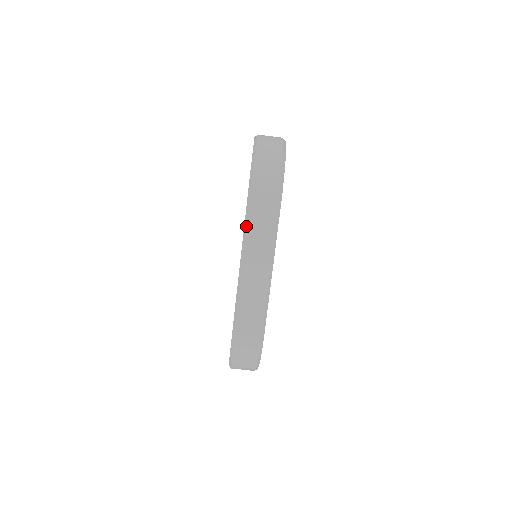
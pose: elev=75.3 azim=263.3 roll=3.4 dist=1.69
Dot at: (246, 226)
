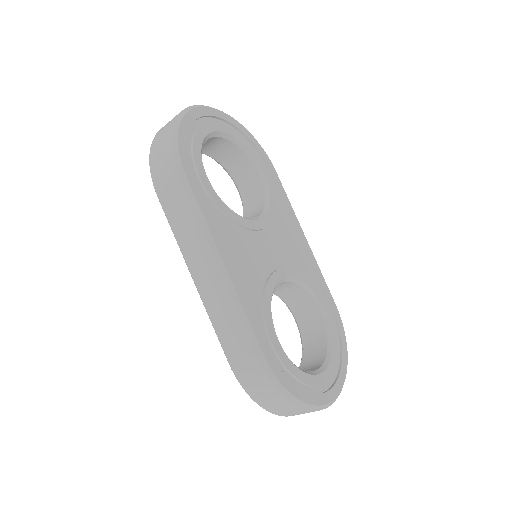
Dot at: (171, 228)
